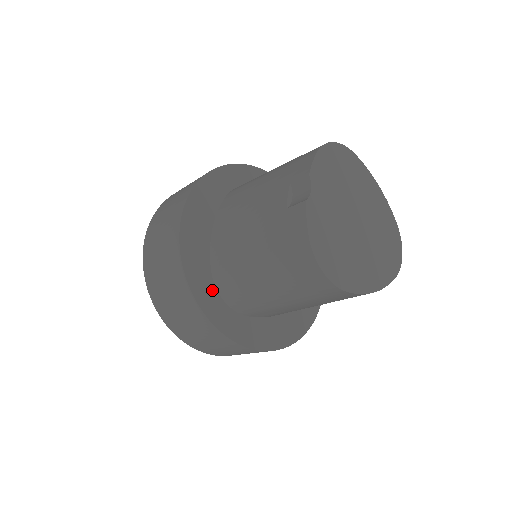
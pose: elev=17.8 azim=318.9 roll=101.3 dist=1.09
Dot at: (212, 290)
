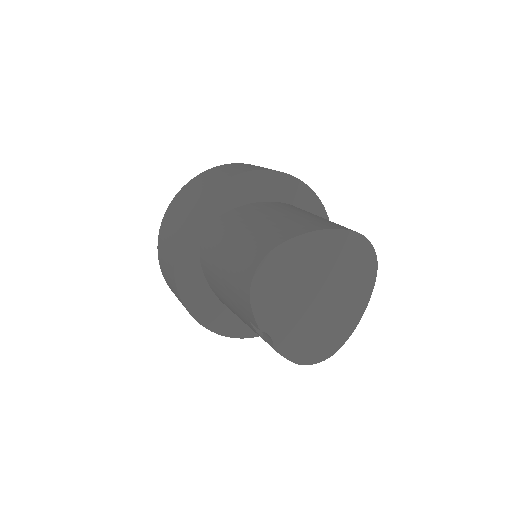
Dot at: occluded
